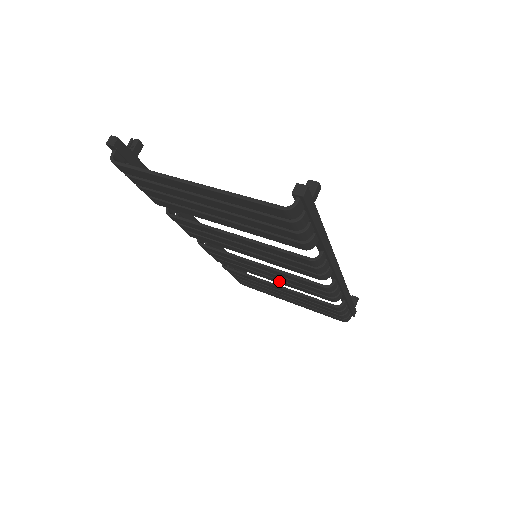
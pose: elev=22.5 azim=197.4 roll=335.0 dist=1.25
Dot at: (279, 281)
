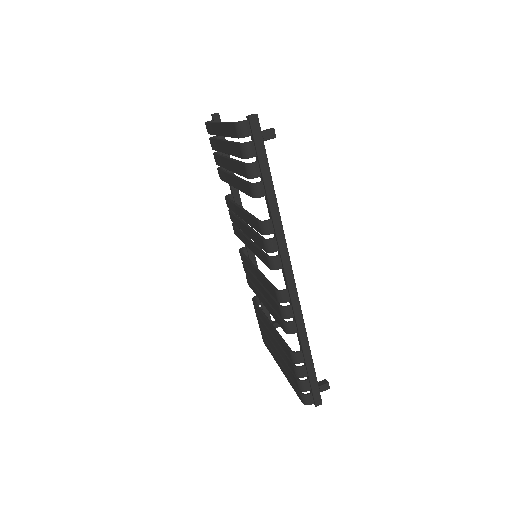
Dot at: (266, 302)
